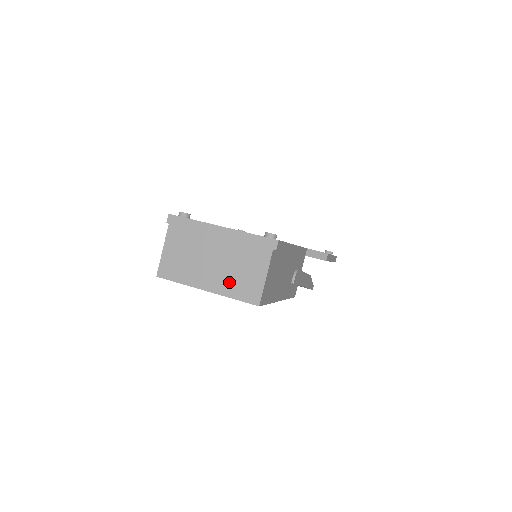
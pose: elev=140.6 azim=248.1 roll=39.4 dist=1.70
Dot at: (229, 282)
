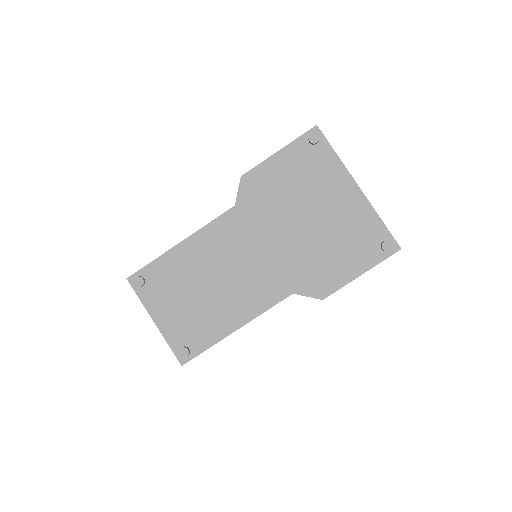
Dot at: occluded
